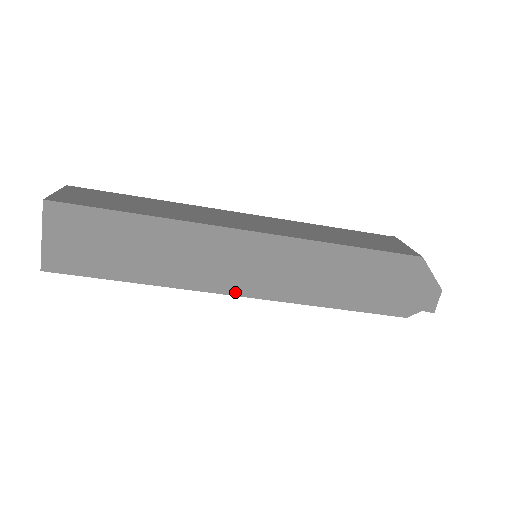
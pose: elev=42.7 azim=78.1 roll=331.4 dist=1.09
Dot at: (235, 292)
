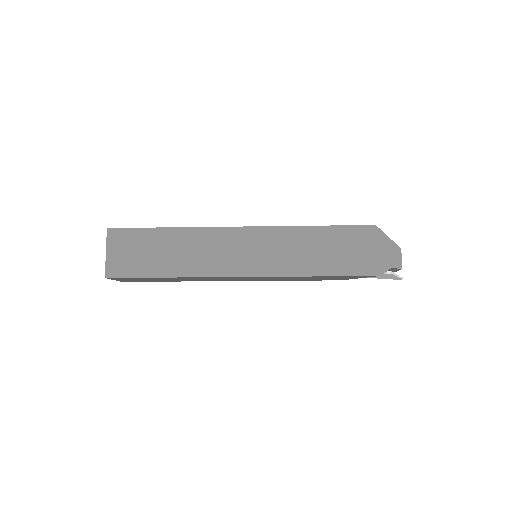
Dot at: (241, 274)
